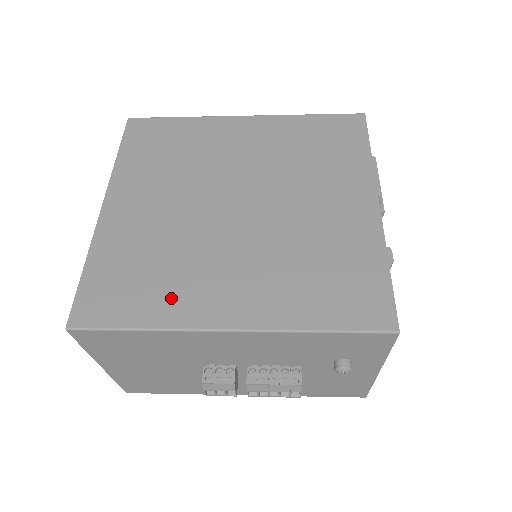
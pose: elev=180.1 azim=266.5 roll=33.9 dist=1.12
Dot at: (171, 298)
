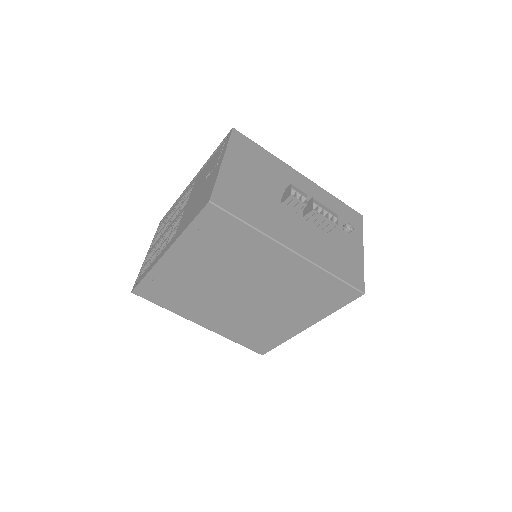
Dot at: occluded
